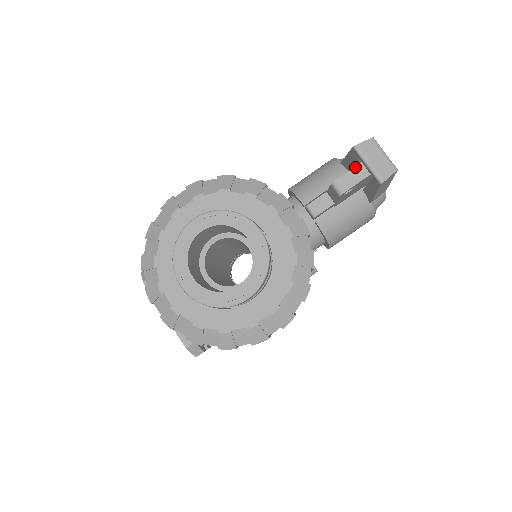
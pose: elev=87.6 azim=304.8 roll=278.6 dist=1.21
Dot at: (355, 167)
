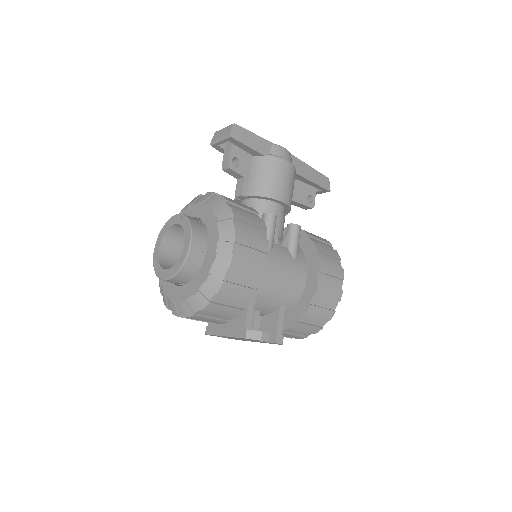
Dot at: (224, 151)
